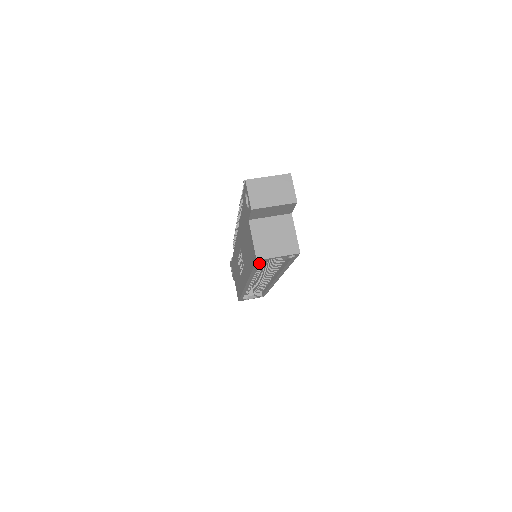
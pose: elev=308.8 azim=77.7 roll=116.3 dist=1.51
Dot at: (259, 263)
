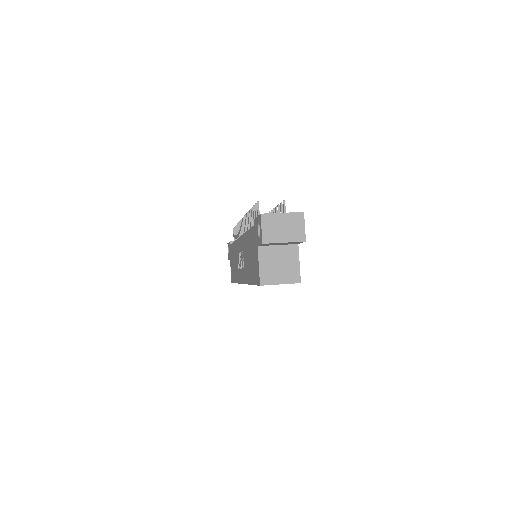
Dot at: occluded
